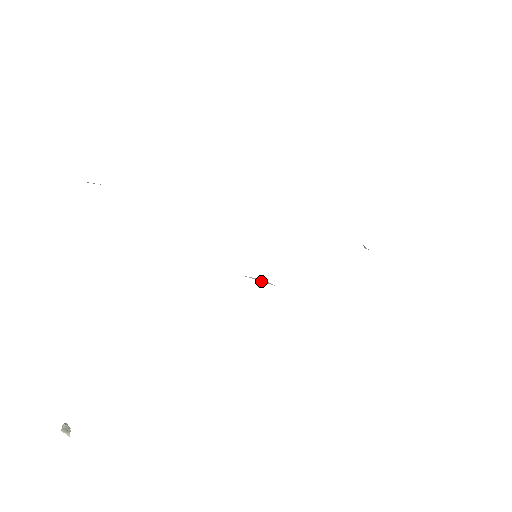
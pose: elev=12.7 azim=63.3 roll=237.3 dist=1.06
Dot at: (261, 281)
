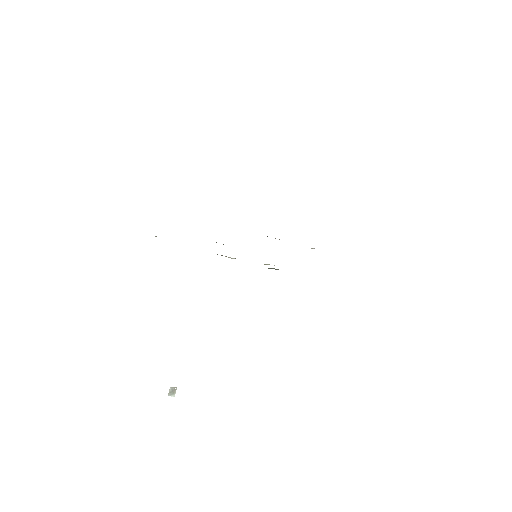
Dot at: (265, 264)
